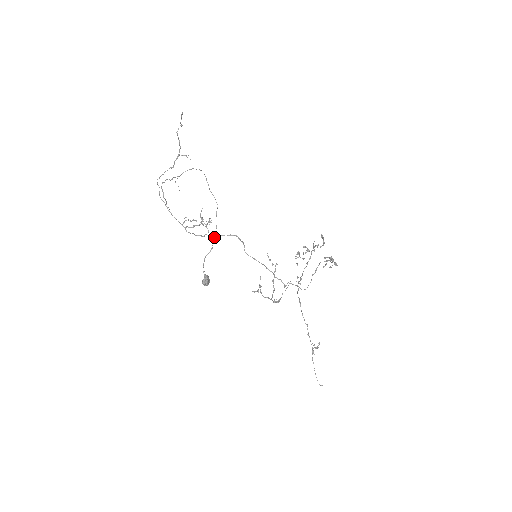
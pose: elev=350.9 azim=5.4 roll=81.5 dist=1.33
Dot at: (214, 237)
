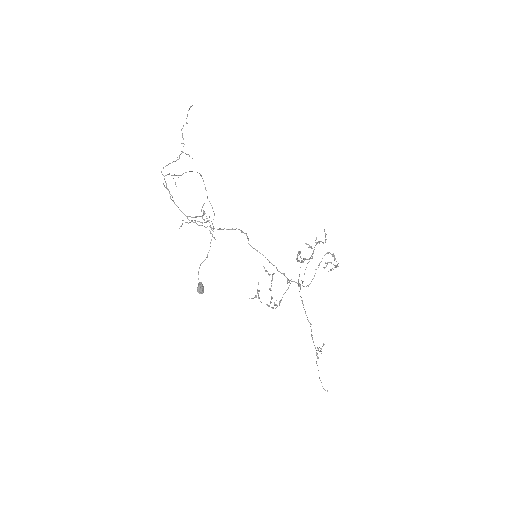
Dot at: (210, 246)
